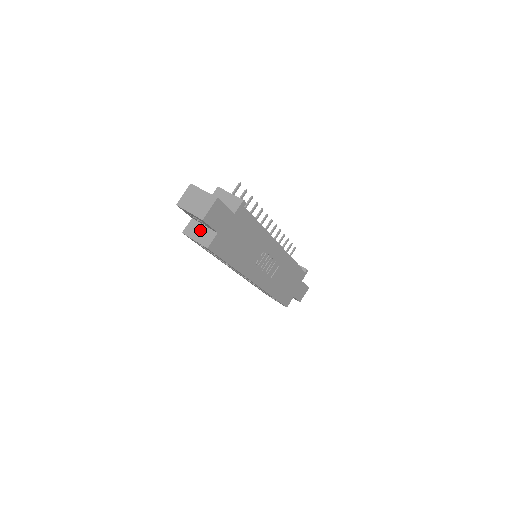
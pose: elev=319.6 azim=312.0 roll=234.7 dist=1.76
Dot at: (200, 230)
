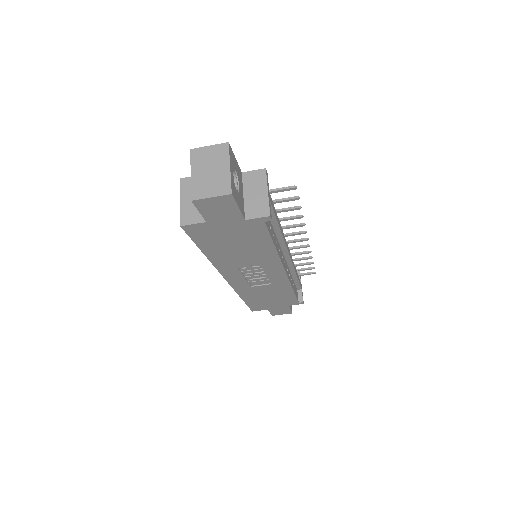
Dot at: occluded
